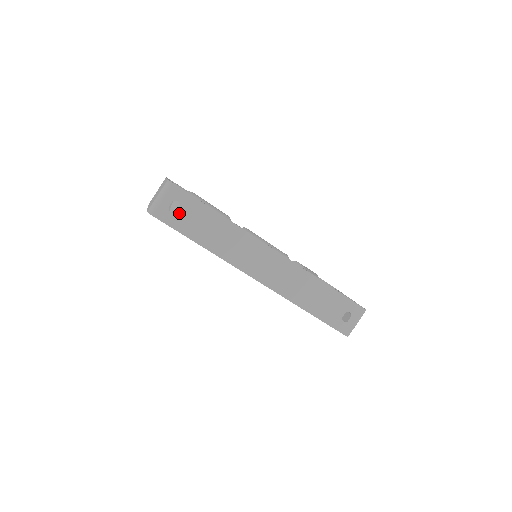
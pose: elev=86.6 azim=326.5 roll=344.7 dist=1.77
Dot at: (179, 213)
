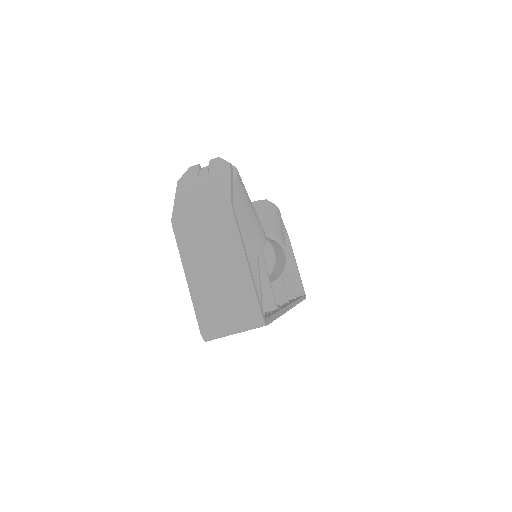
Dot at: occluded
